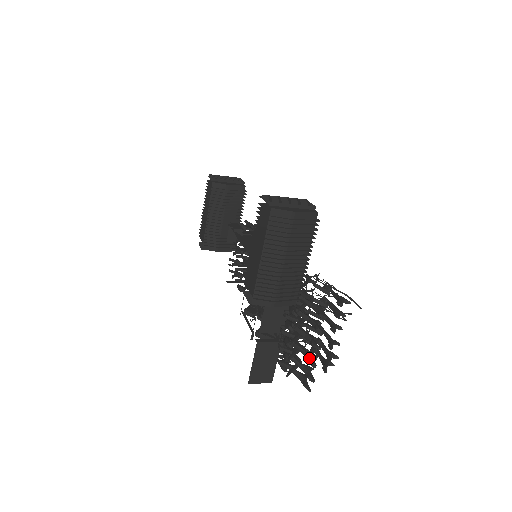
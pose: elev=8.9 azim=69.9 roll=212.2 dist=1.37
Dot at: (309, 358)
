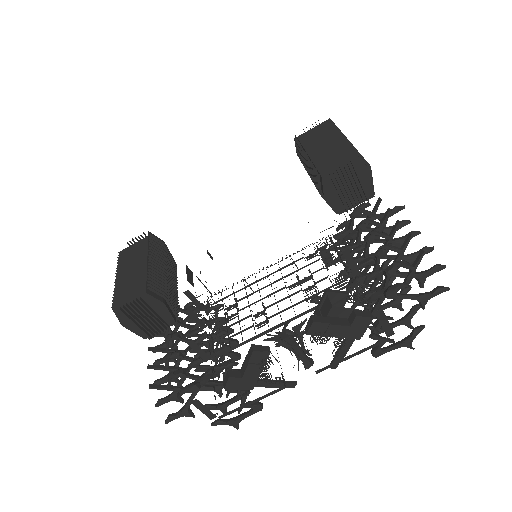
Dot at: occluded
